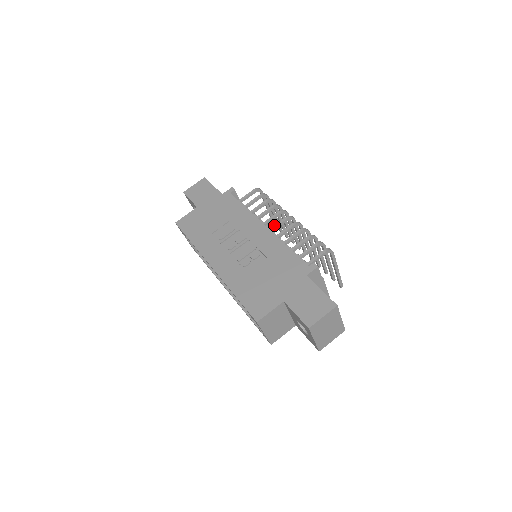
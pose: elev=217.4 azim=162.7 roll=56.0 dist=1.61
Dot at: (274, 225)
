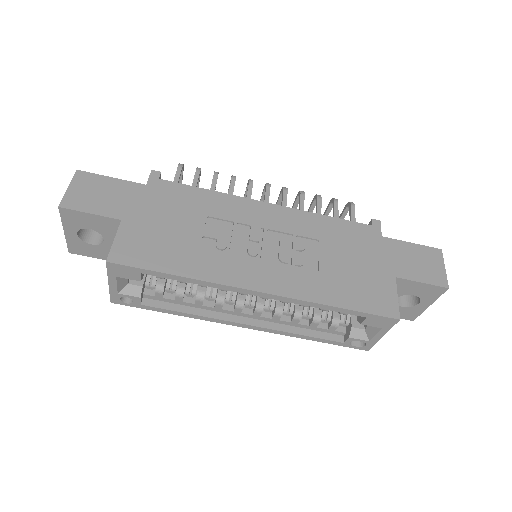
Dot at: (264, 201)
